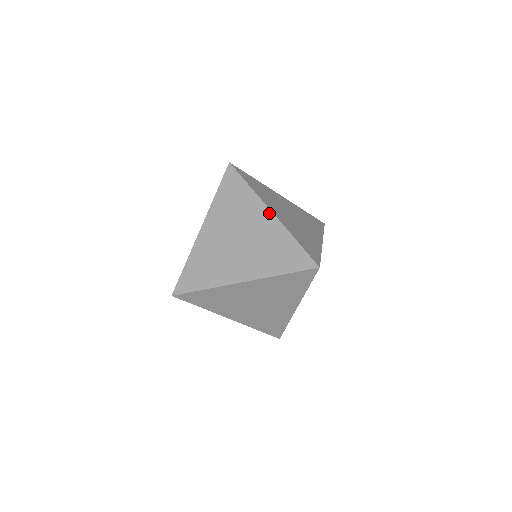
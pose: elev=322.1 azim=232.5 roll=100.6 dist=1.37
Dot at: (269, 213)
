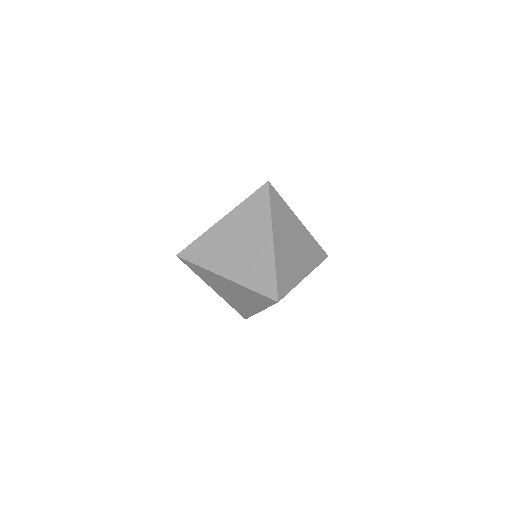
Dot at: (271, 239)
